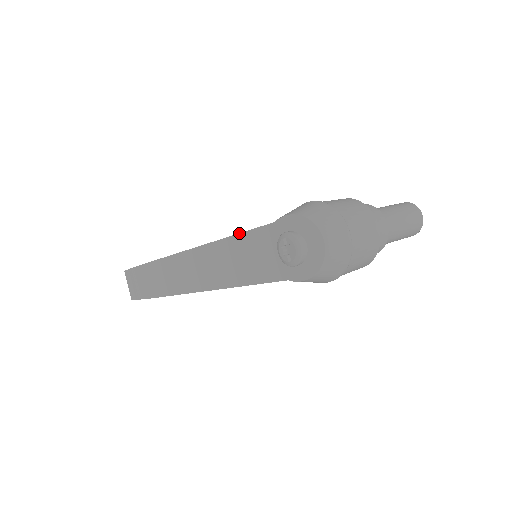
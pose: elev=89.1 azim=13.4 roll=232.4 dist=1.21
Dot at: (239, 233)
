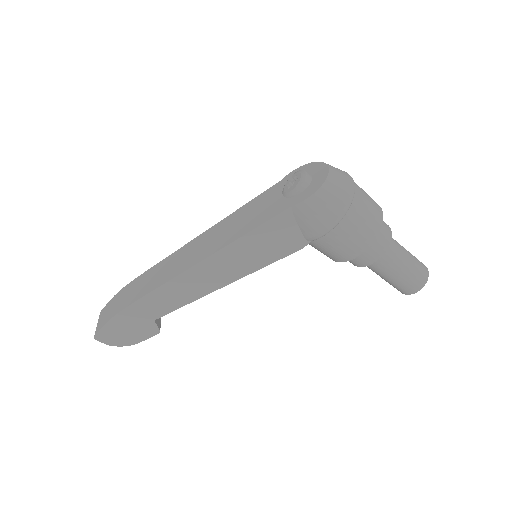
Dot at: (246, 204)
